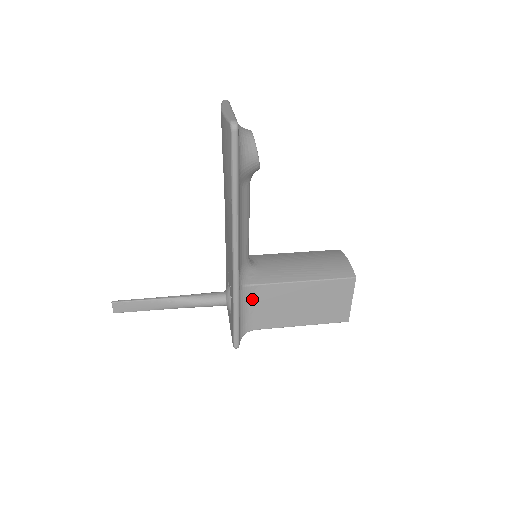
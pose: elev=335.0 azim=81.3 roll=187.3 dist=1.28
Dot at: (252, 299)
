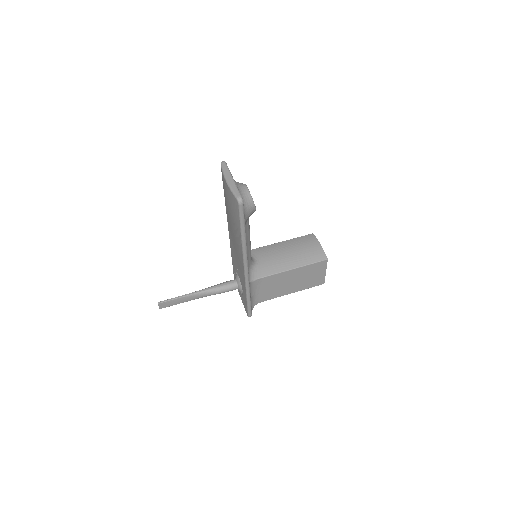
Dot at: (258, 286)
